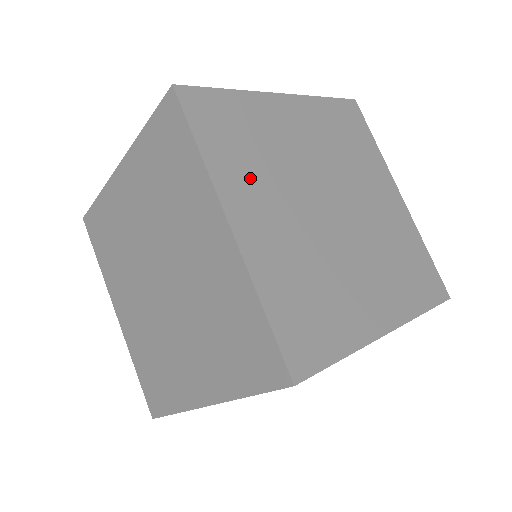
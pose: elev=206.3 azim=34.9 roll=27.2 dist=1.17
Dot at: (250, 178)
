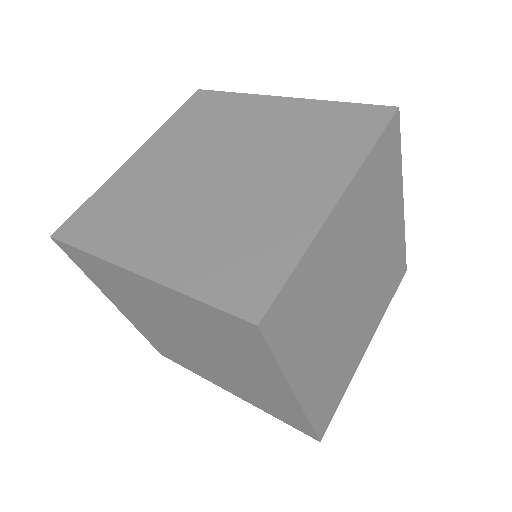
Dot at: (309, 340)
